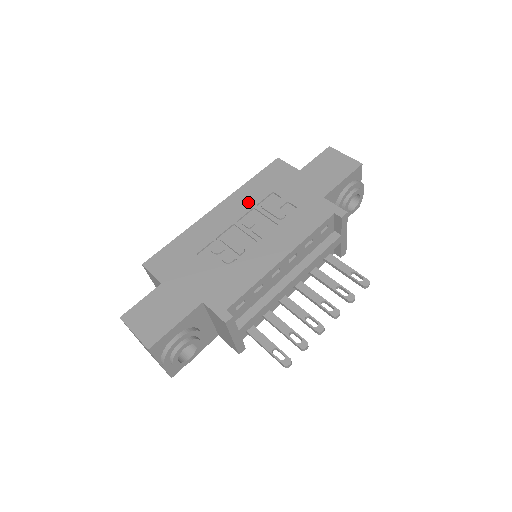
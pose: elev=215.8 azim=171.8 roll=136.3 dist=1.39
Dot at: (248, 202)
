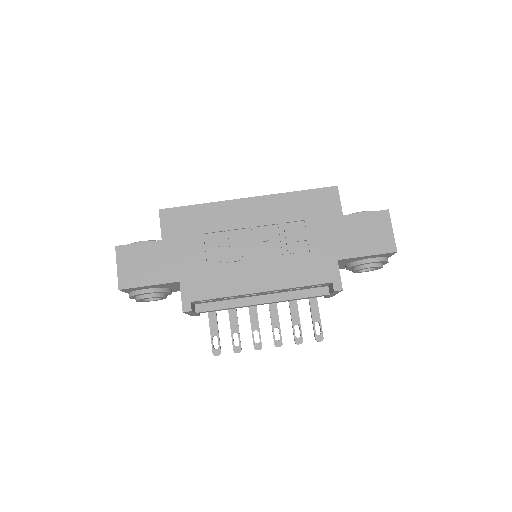
Dot at: (278, 214)
